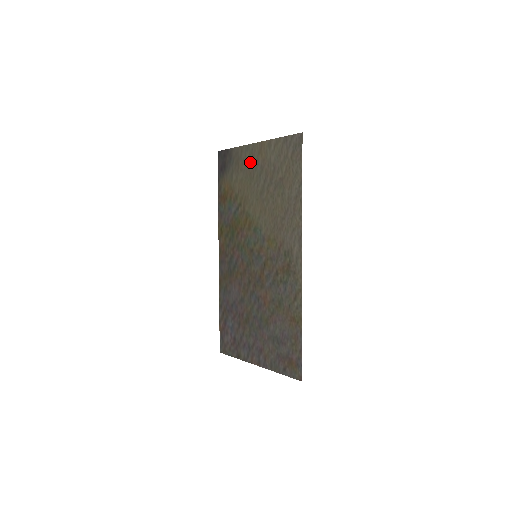
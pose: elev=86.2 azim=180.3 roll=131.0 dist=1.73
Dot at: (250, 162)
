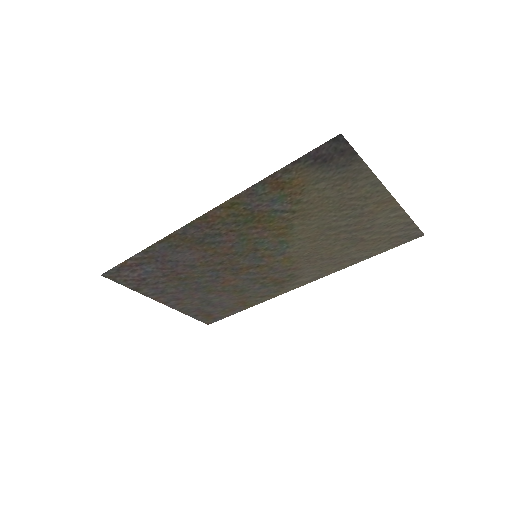
Dot at: (359, 198)
